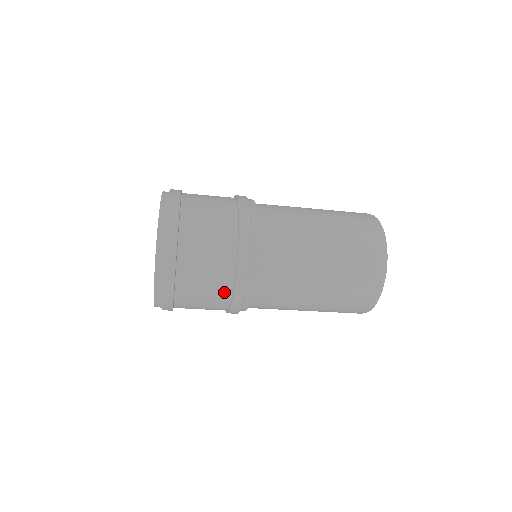
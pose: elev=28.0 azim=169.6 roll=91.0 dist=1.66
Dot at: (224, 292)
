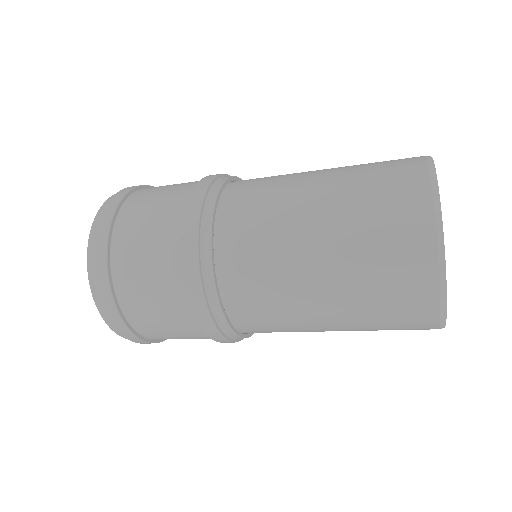
Dot at: (172, 258)
